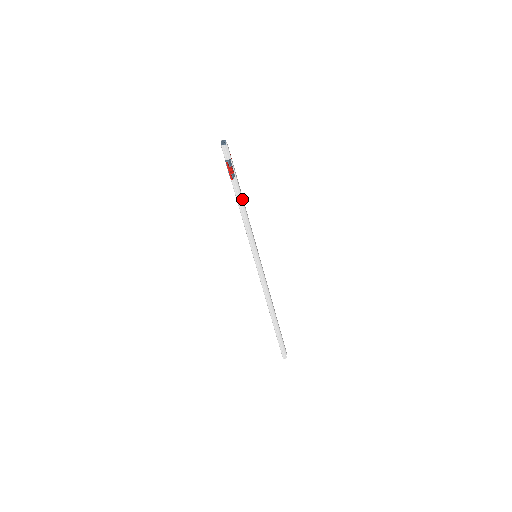
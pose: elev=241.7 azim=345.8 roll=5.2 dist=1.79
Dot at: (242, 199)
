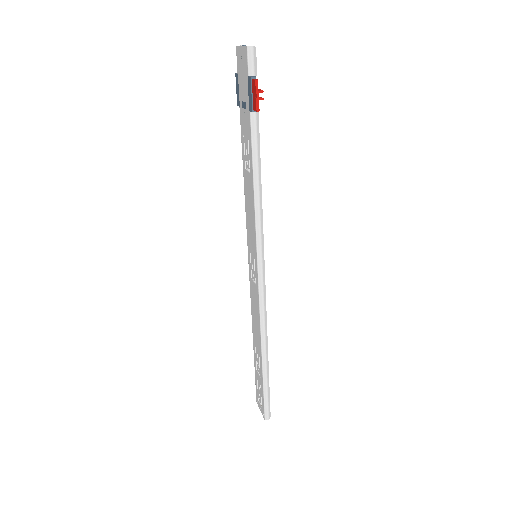
Dot at: (259, 154)
